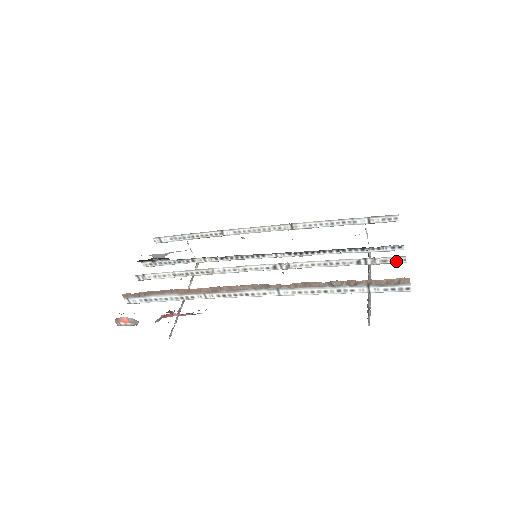
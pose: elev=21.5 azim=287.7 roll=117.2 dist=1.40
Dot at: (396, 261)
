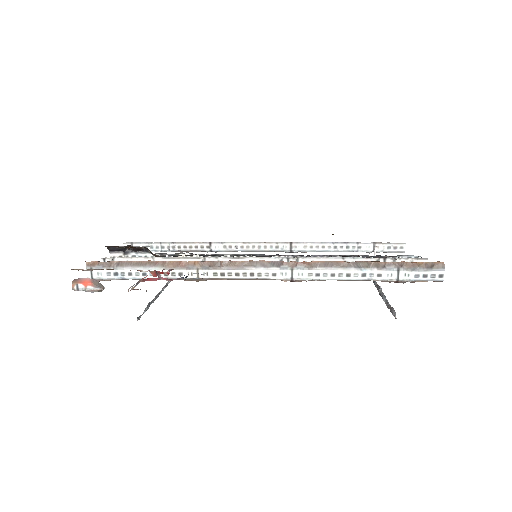
Dot at: occluded
